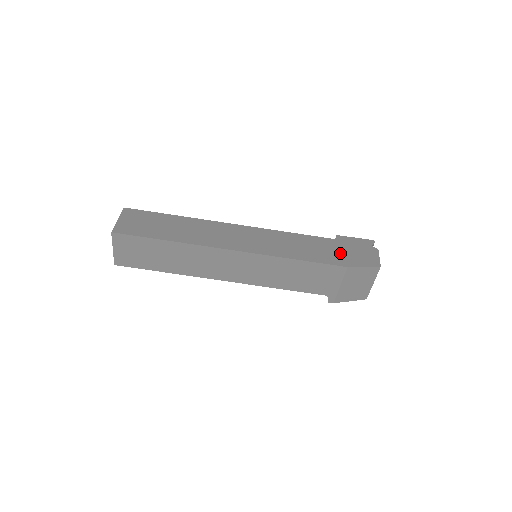
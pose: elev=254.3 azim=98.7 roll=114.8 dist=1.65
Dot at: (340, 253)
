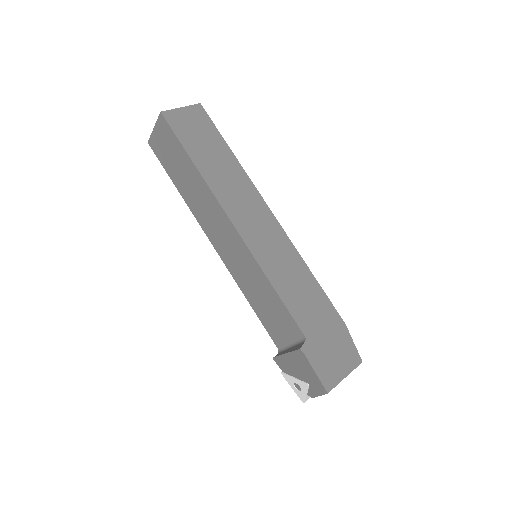
Dot at: occluded
